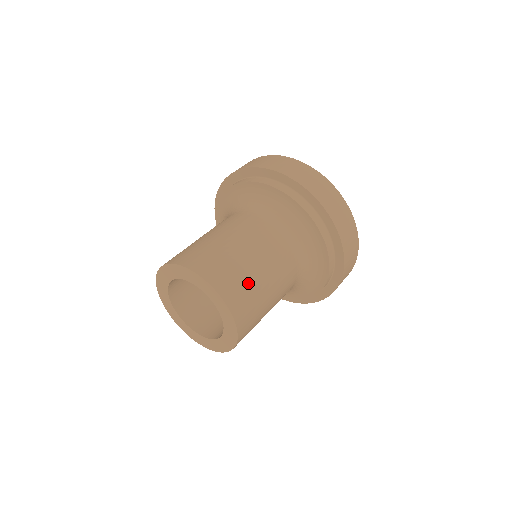
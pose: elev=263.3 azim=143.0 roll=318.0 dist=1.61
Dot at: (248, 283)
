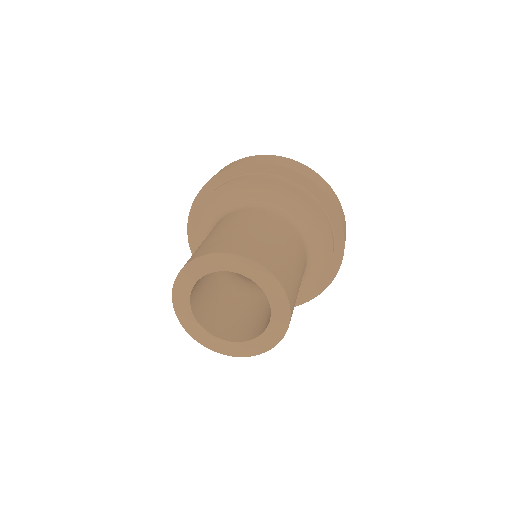
Dot at: (295, 282)
